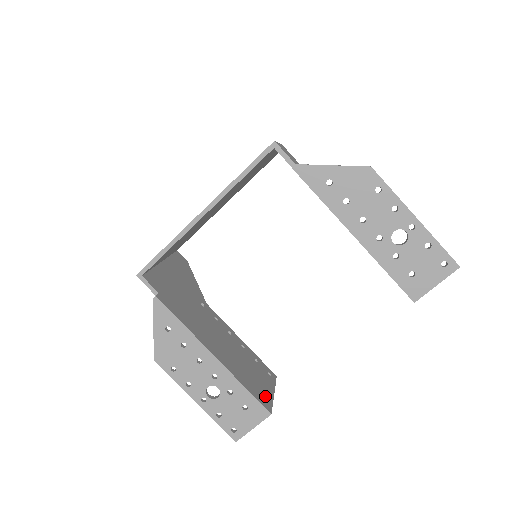
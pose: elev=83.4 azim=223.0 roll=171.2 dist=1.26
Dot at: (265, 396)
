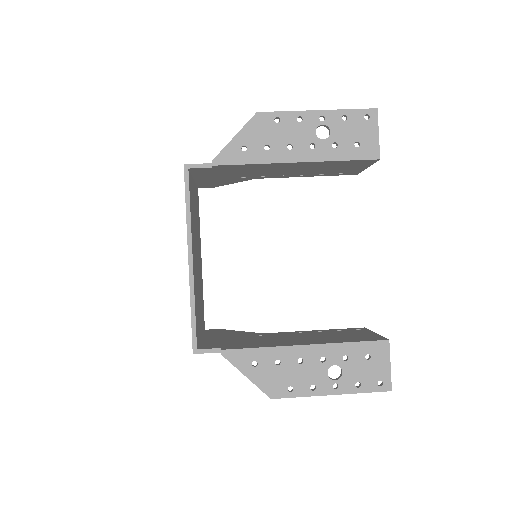
Dot at: (371, 337)
